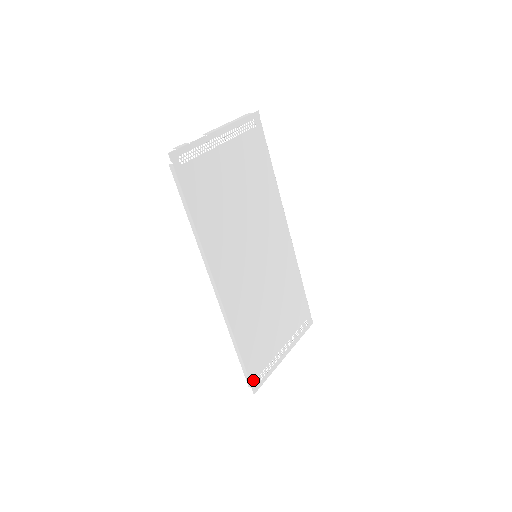
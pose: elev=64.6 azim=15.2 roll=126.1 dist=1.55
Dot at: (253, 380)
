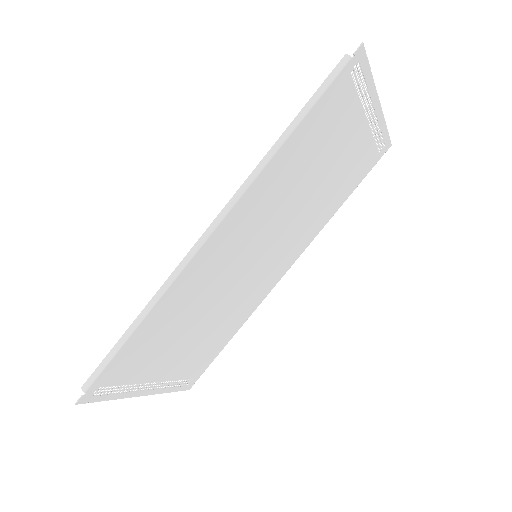
Dot at: (97, 385)
